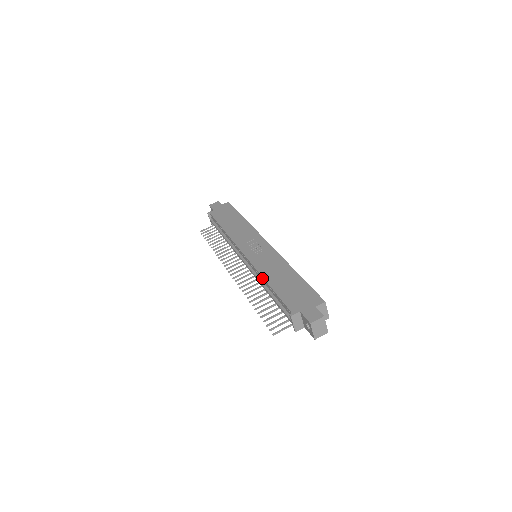
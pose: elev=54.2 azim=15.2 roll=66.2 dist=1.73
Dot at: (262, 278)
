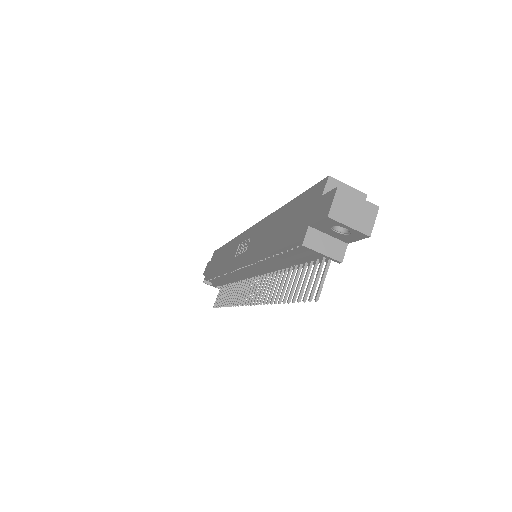
Dot at: (262, 261)
